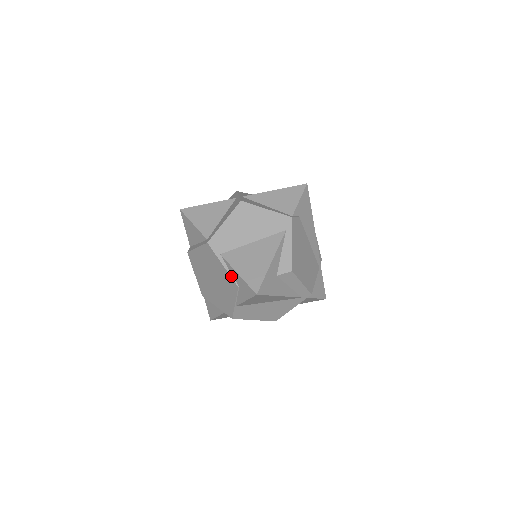
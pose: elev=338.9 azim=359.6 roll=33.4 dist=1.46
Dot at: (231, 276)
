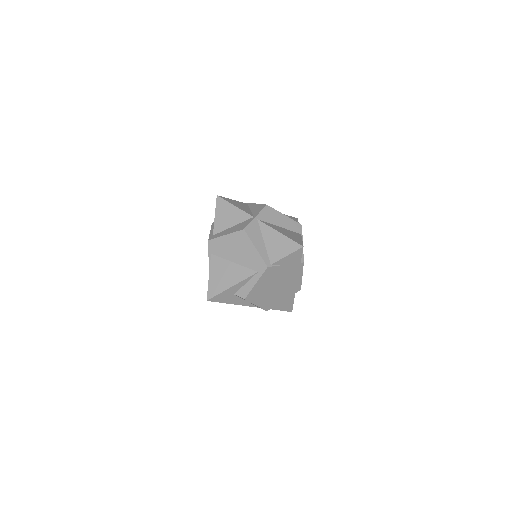
Dot at: occluded
